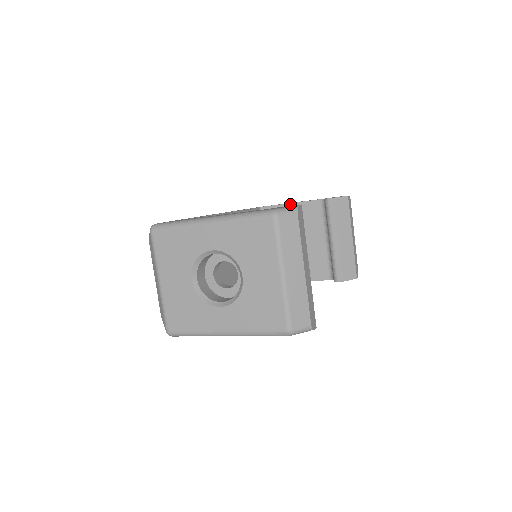
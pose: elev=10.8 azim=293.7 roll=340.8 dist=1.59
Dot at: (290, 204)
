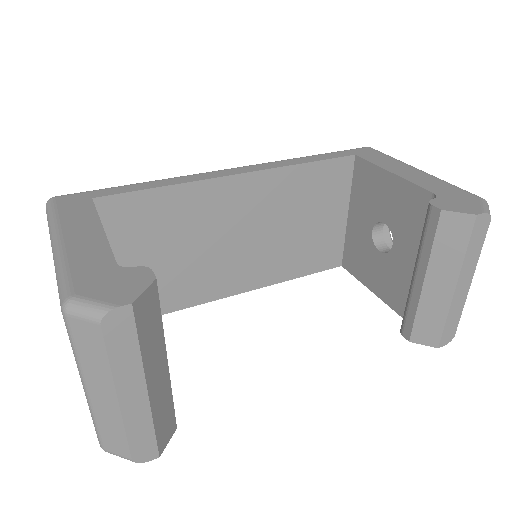
Dot at: (391, 174)
